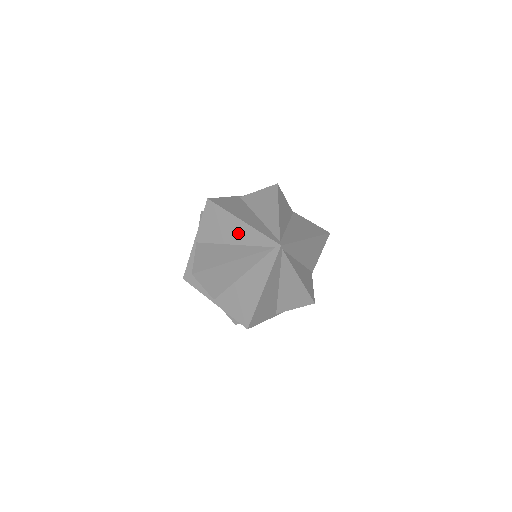
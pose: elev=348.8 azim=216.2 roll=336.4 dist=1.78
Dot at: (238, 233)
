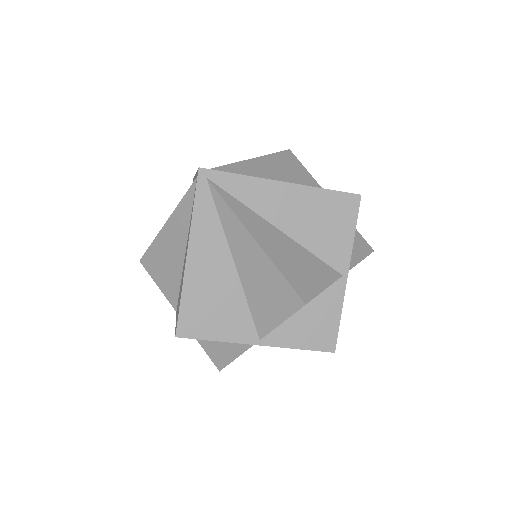
Dot at: occluded
